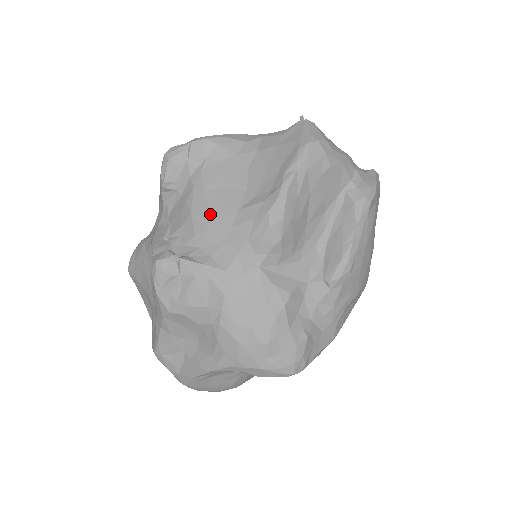
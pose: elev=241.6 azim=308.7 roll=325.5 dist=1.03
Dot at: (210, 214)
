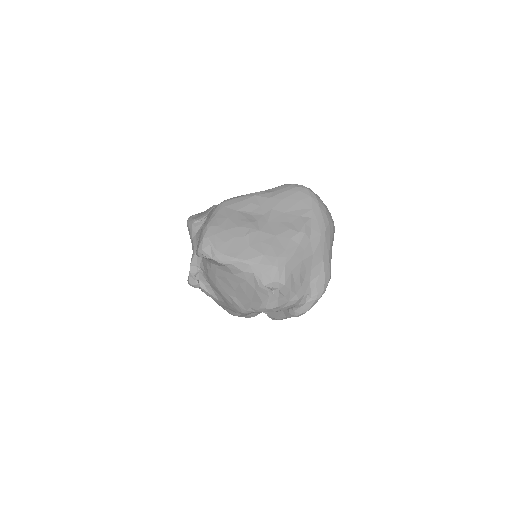
Dot at: (216, 286)
